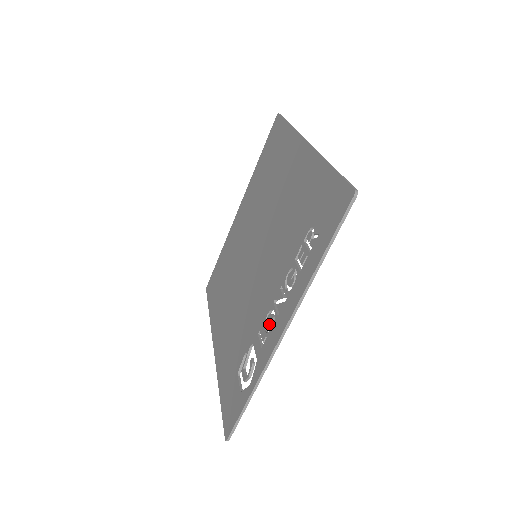
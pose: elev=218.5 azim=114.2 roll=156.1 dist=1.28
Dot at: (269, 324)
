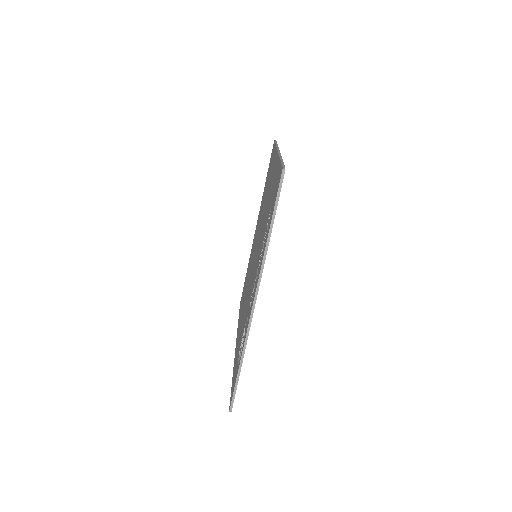
Dot at: (251, 301)
